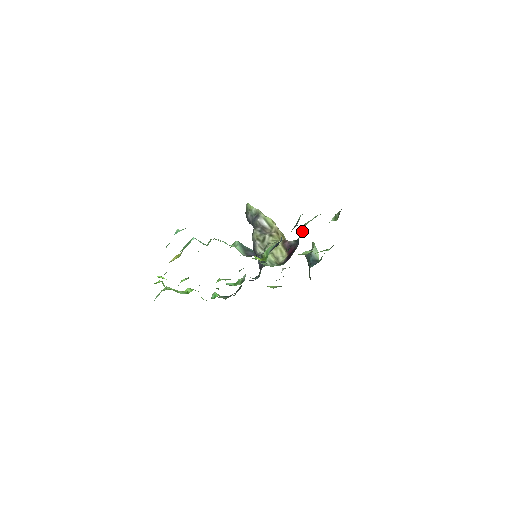
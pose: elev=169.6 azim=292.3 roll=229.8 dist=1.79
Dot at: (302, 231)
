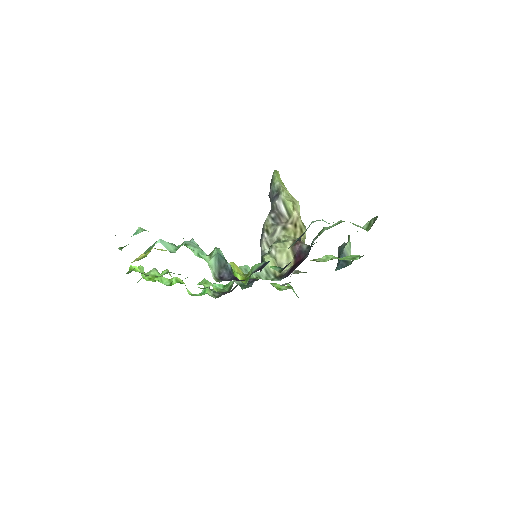
Dot at: (314, 240)
